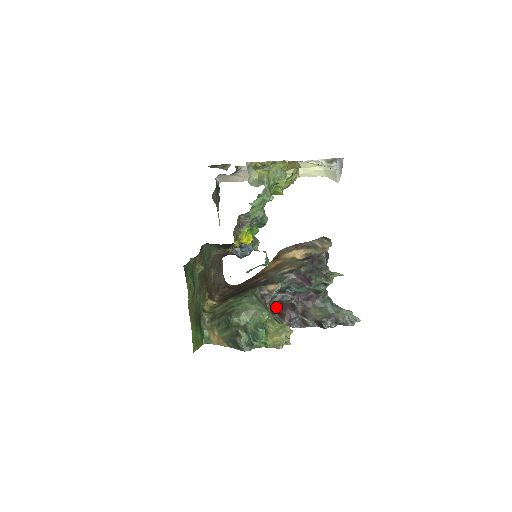
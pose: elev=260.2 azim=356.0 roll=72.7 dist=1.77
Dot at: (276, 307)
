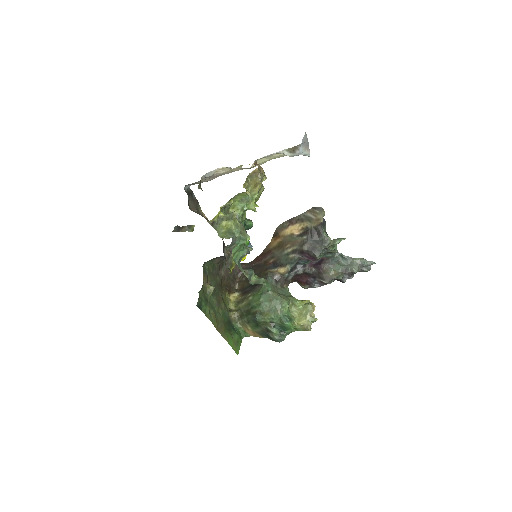
Dot at: (293, 279)
